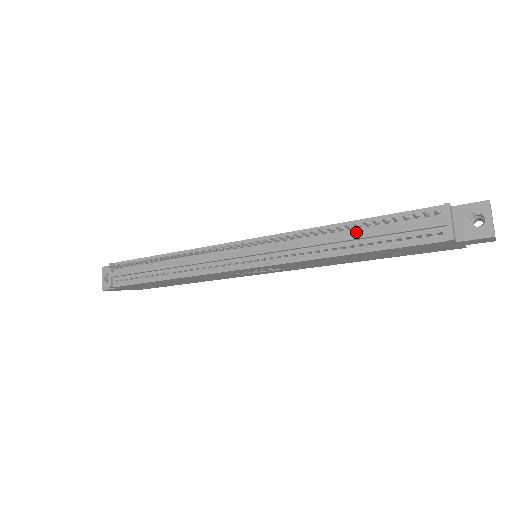
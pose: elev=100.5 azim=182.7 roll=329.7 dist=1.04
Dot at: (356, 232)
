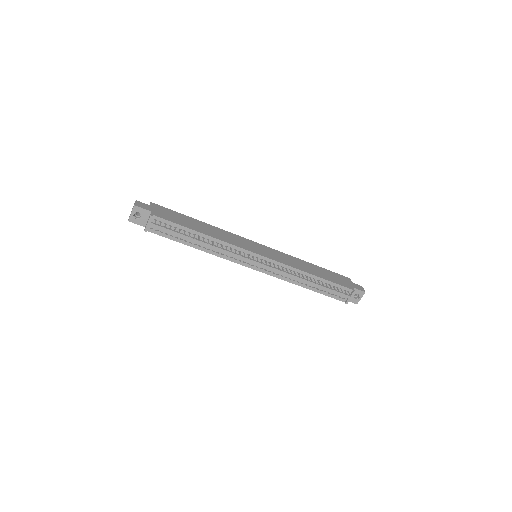
Dot at: (316, 282)
